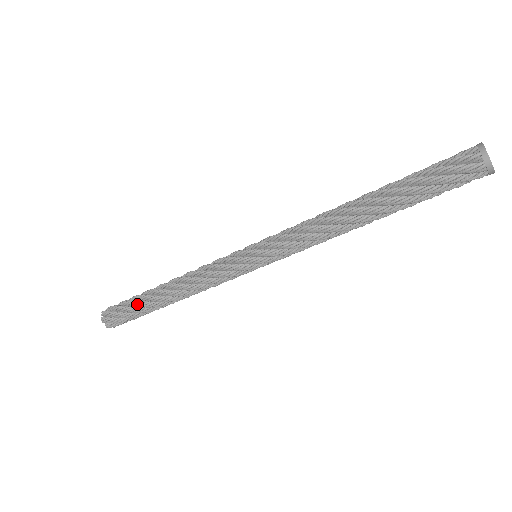
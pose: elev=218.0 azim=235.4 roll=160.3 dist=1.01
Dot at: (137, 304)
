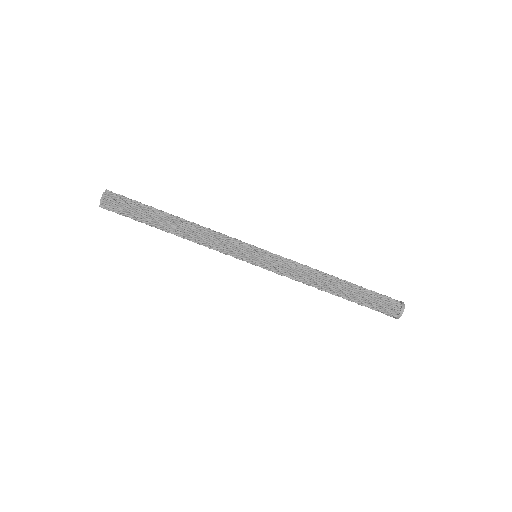
Dot at: (149, 209)
